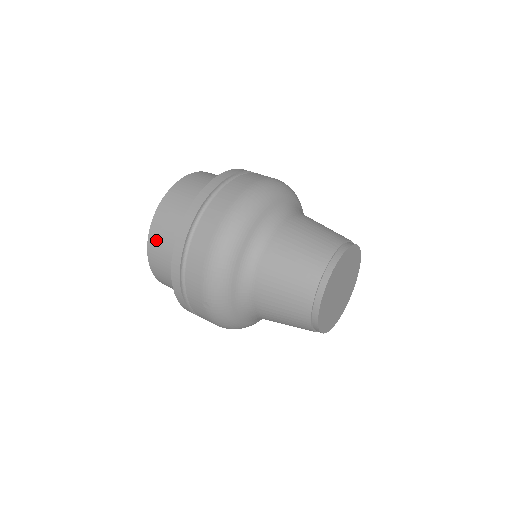
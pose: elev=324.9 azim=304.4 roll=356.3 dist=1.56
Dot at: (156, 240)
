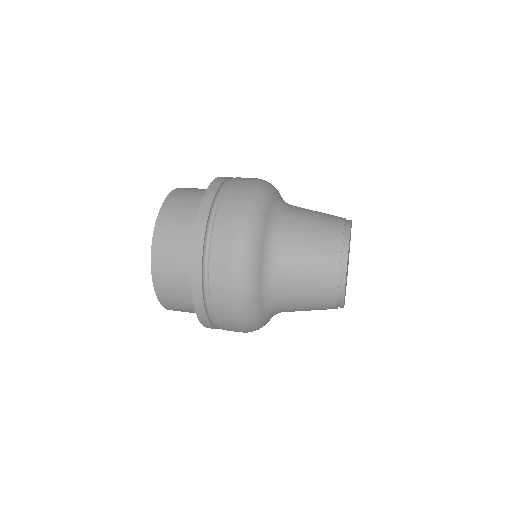
Dot at: (166, 222)
